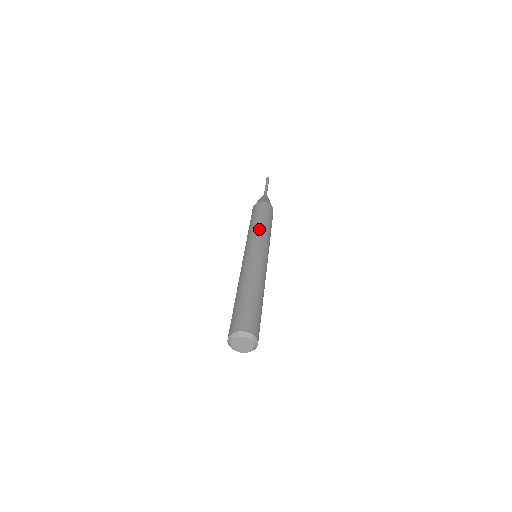
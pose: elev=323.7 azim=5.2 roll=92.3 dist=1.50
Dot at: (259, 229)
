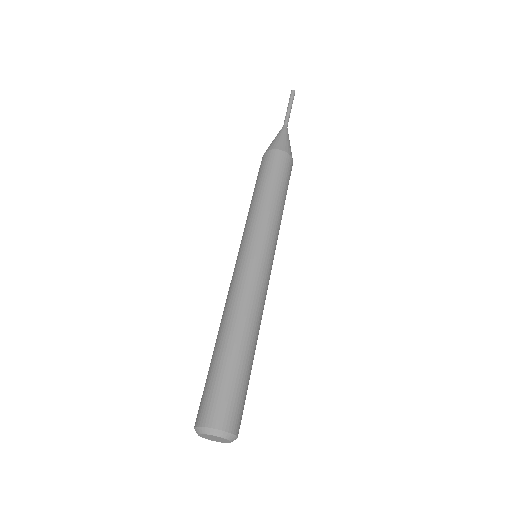
Dot at: (264, 210)
